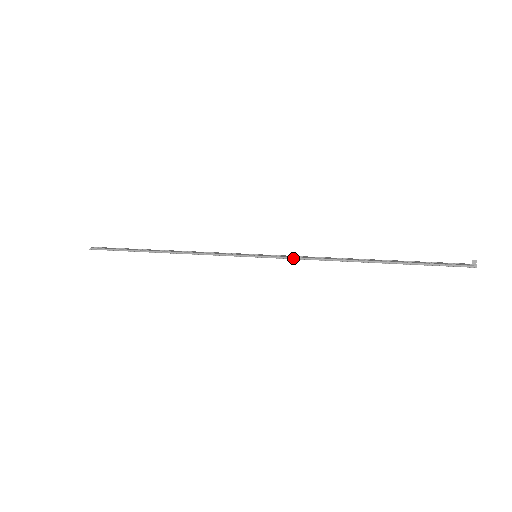
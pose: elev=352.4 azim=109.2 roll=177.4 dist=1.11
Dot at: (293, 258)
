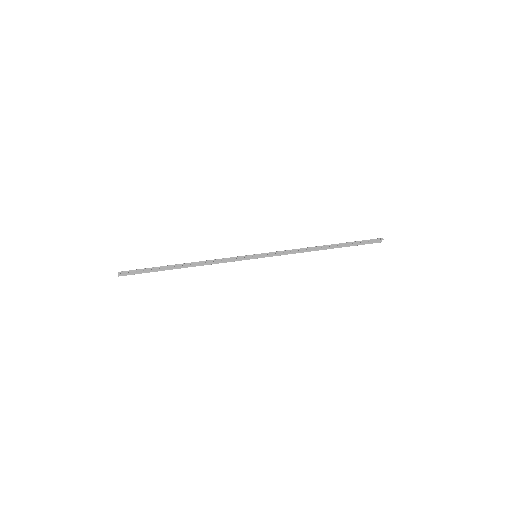
Dot at: (281, 254)
